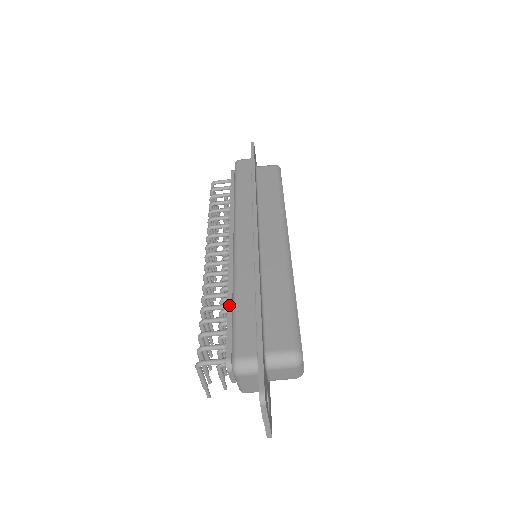
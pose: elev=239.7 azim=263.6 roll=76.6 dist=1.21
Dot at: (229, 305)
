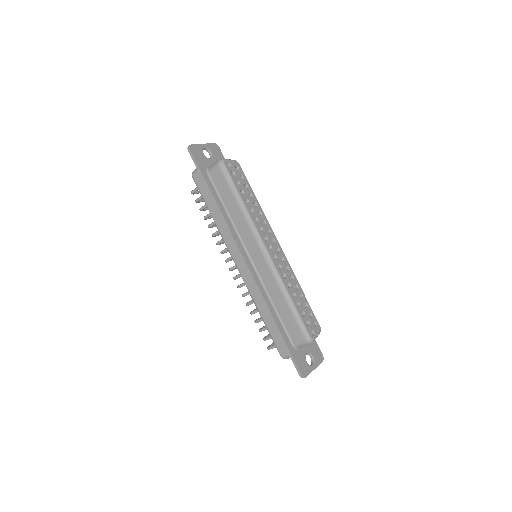
Dot at: occluded
